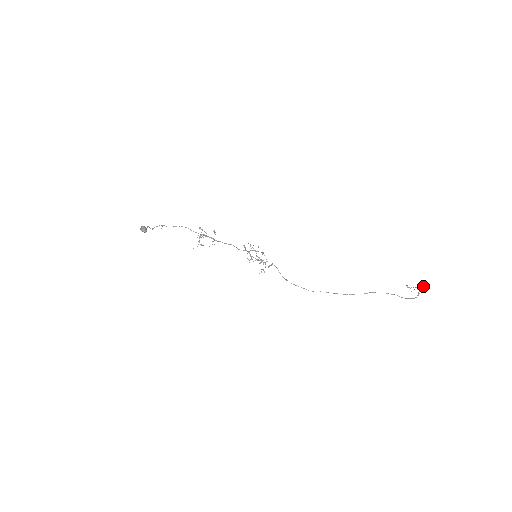
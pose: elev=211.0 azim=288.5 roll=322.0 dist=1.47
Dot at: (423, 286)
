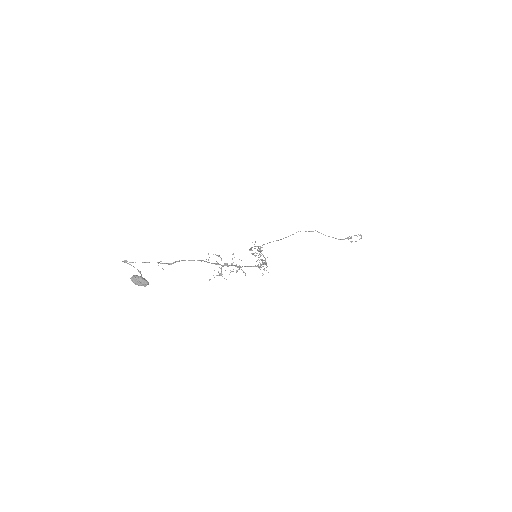
Dot at: (357, 236)
